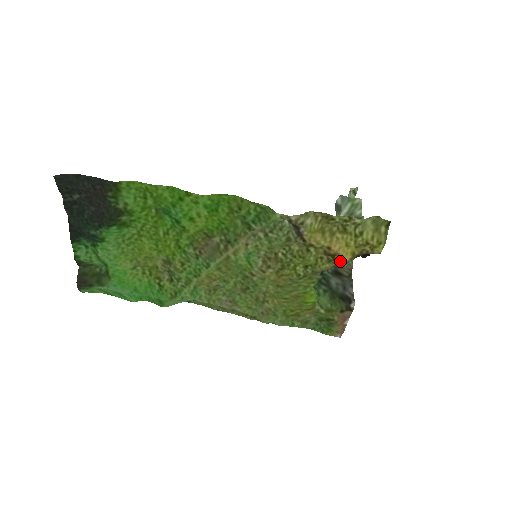
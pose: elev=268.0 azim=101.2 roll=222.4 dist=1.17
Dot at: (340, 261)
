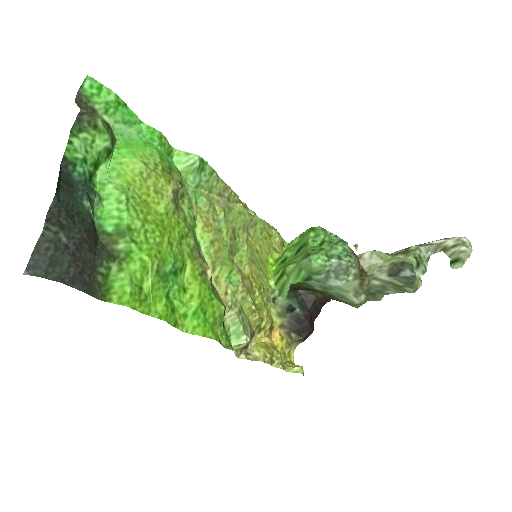
Dot at: (276, 327)
